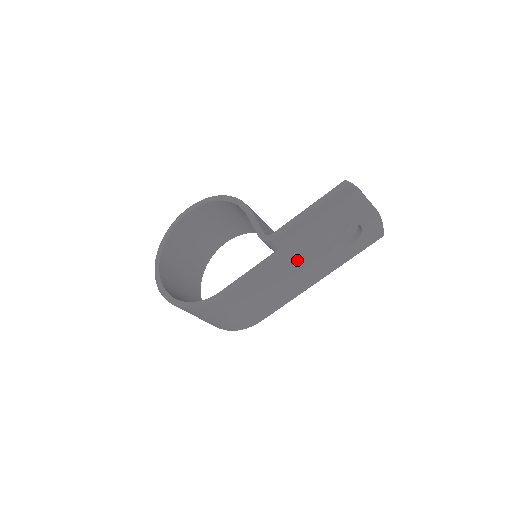
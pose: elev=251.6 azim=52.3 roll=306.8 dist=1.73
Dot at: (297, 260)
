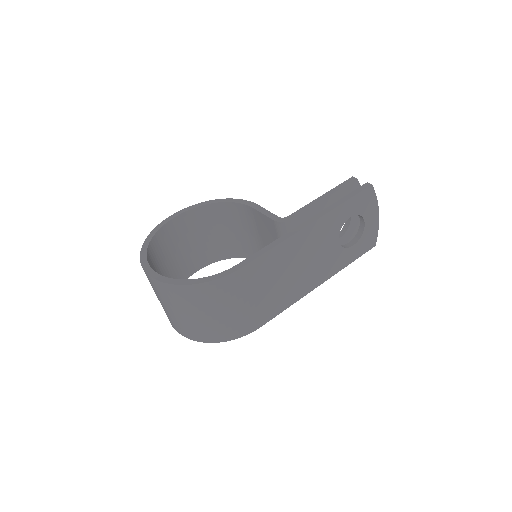
Dot at: (313, 244)
